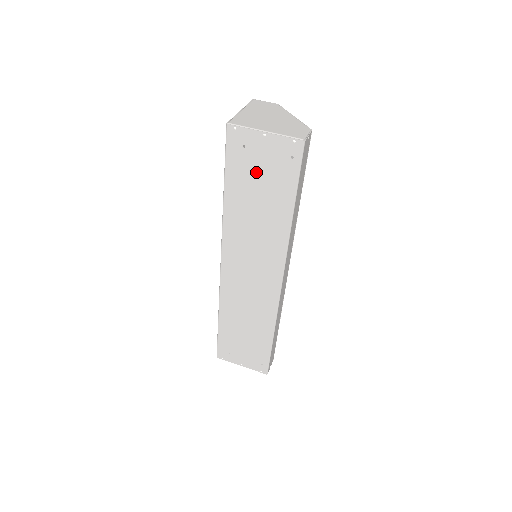
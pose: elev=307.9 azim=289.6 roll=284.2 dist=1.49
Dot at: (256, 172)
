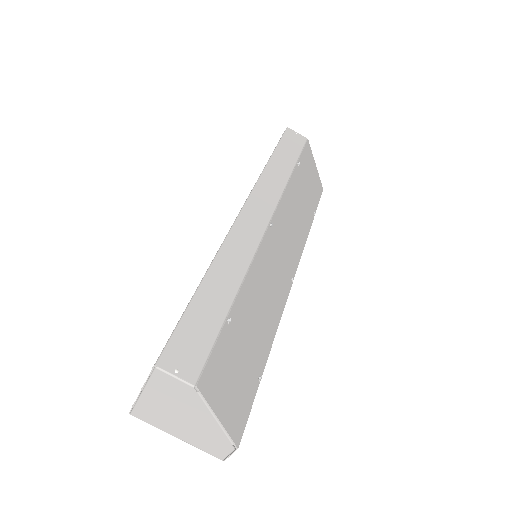
Dot at: occluded
